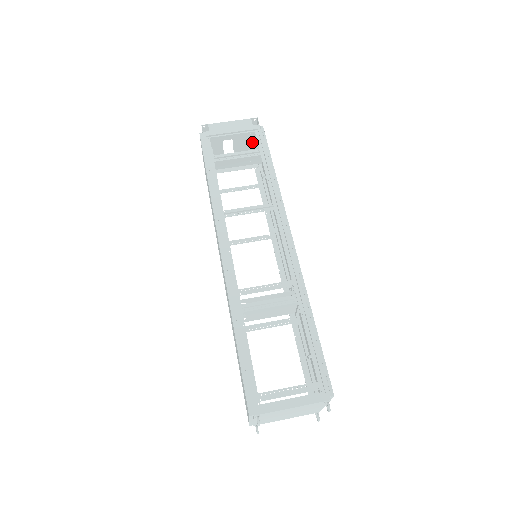
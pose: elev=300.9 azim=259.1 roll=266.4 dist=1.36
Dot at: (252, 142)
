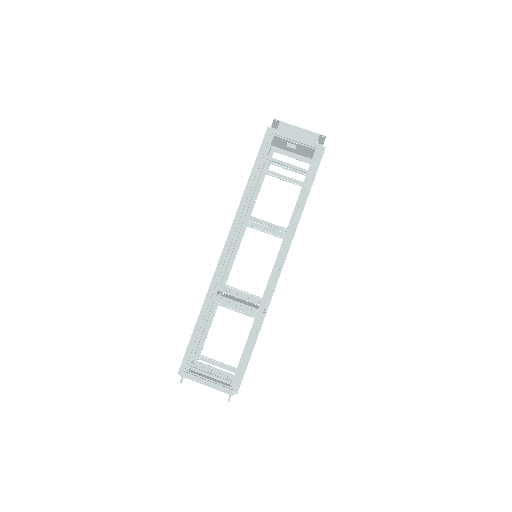
Dot at: (314, 149)
